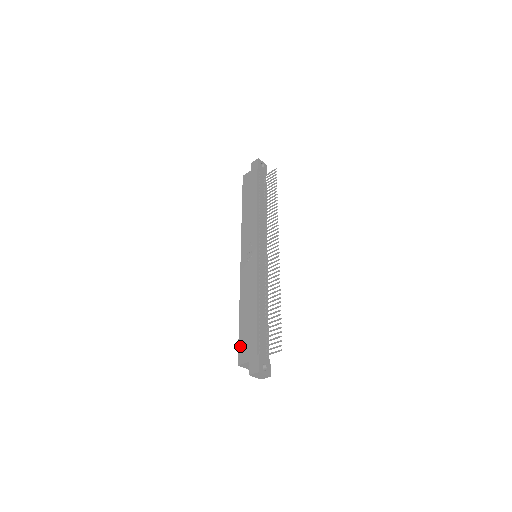
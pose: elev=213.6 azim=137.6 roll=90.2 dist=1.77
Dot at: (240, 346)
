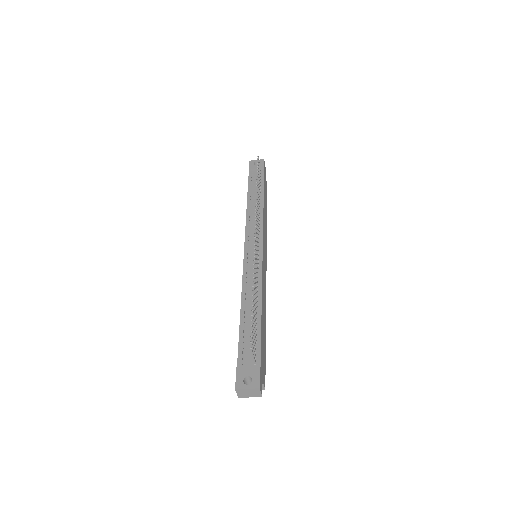
Dot at: occluded
